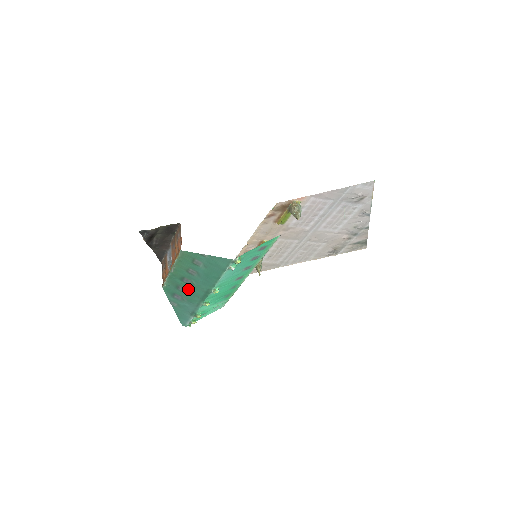
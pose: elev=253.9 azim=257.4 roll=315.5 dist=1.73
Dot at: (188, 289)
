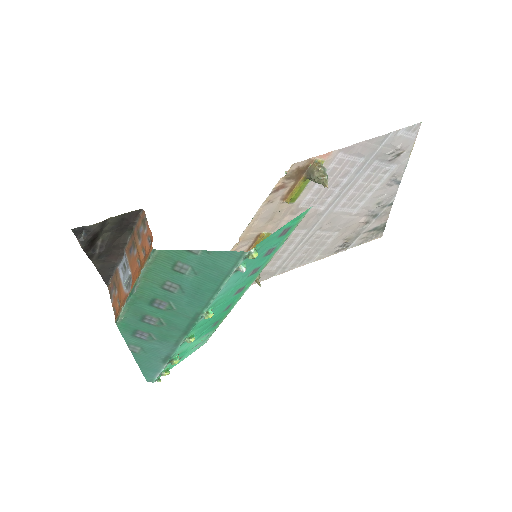
Dot at: (161, 319)
